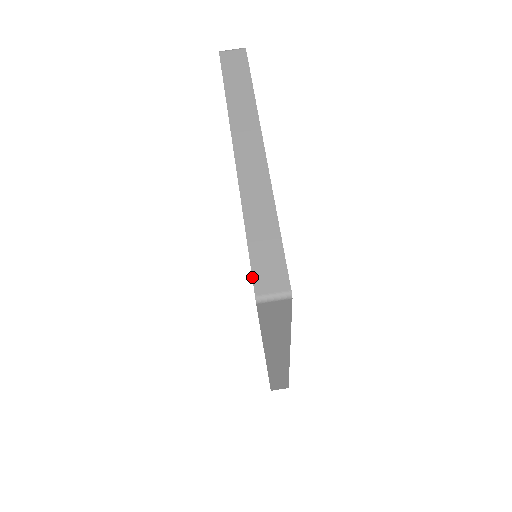
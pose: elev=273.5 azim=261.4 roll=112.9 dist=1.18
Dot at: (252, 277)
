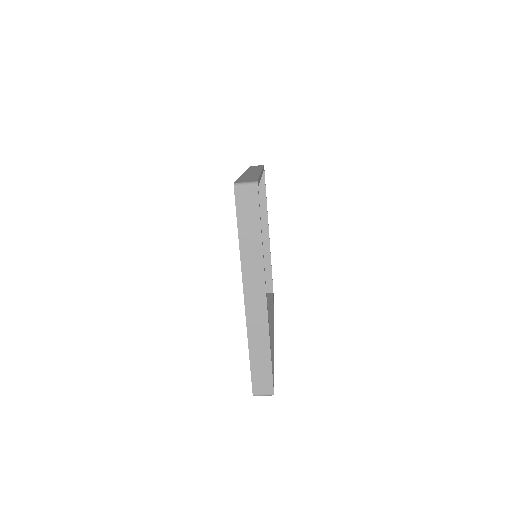
Dot at: (252, 384)
